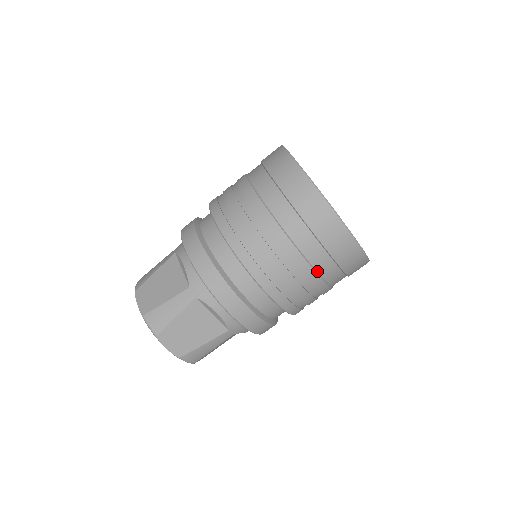
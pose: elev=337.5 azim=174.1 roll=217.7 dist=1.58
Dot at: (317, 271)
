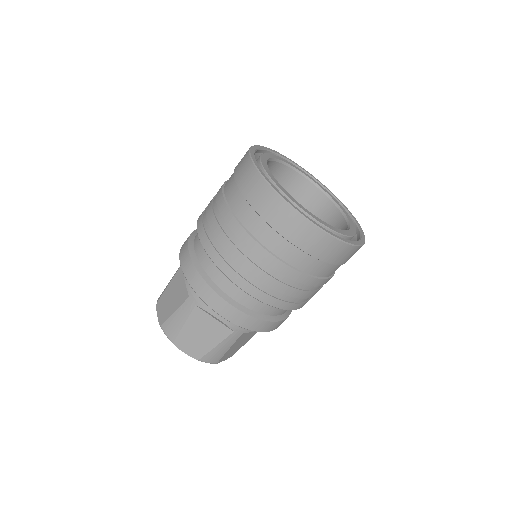
Dot at: (334, 272)
